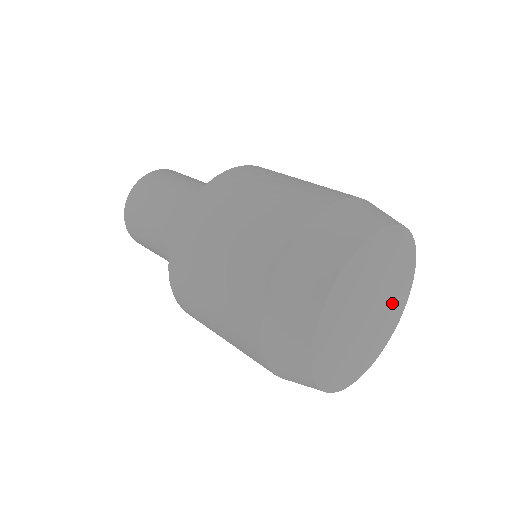
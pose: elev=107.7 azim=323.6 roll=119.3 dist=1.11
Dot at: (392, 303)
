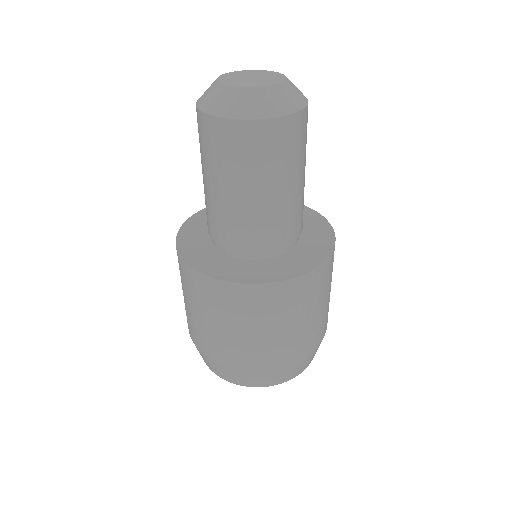
Dot at: occluded
